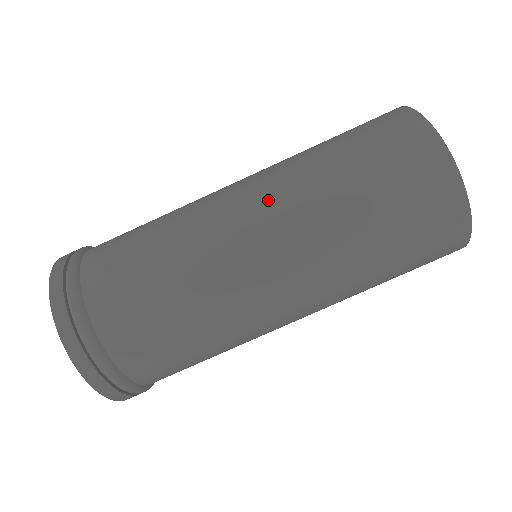
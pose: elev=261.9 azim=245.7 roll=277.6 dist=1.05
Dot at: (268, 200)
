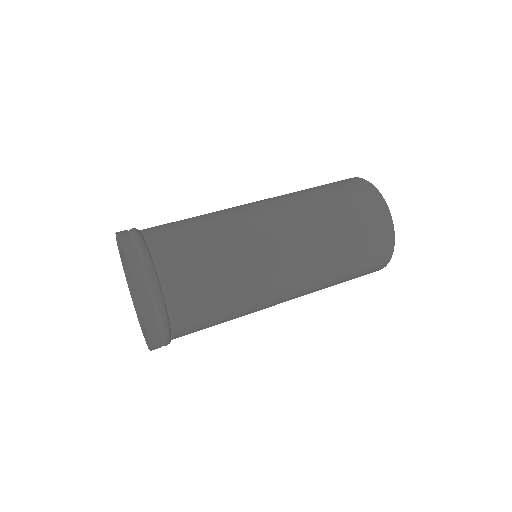
Dot at: (271, 201)
